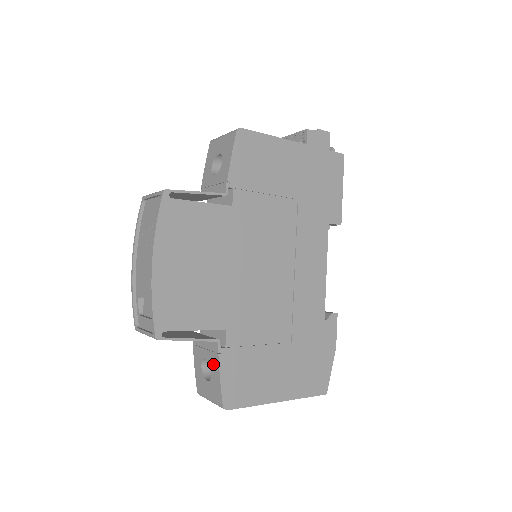
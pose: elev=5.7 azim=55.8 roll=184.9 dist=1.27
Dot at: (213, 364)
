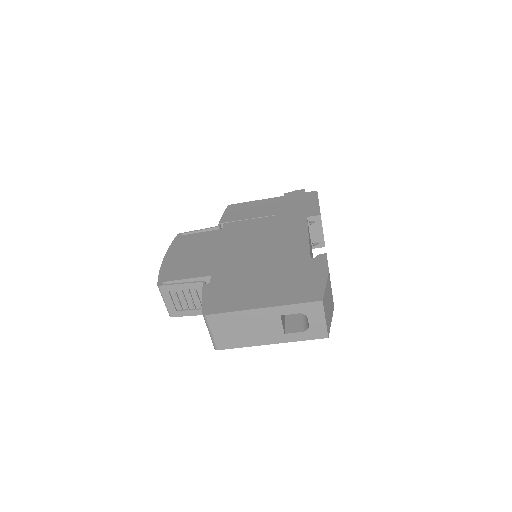
Dot at: occluded
